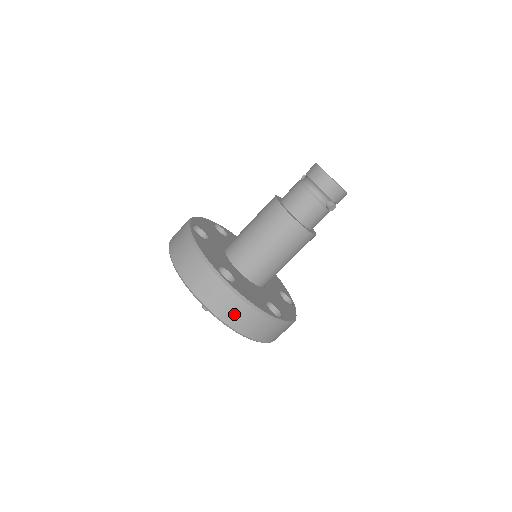
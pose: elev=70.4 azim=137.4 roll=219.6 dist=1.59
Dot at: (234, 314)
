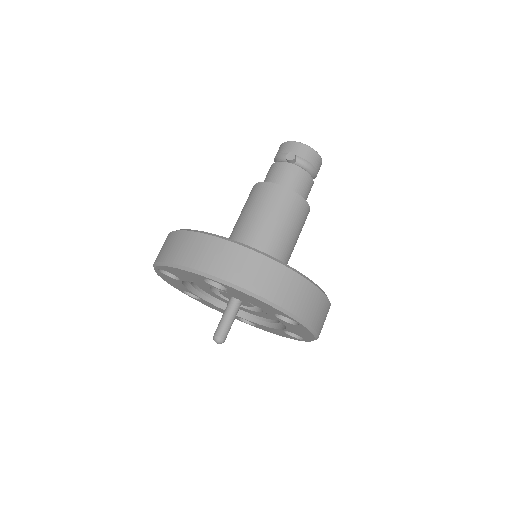
Dot at: (172, 248)
